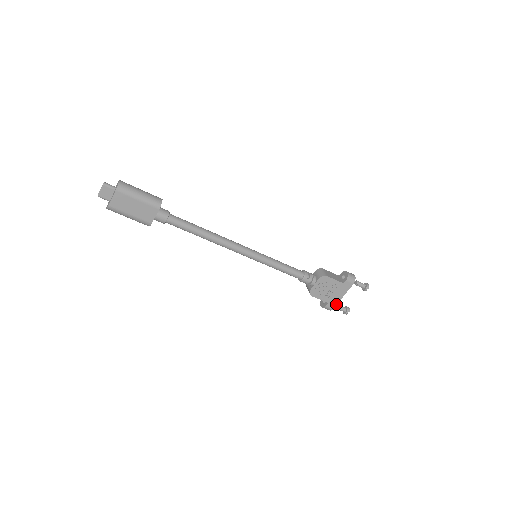
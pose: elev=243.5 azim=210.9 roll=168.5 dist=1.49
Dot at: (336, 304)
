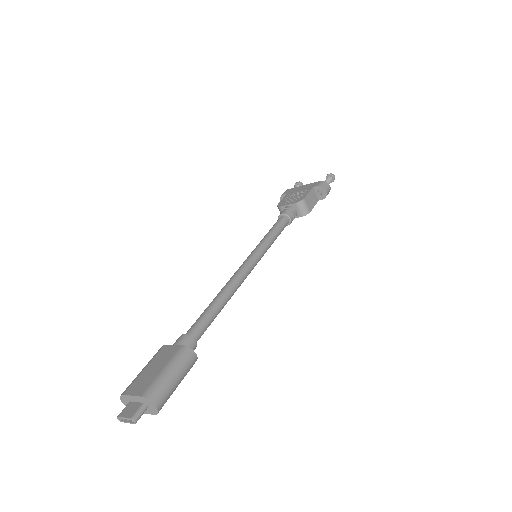
Dot at: occluded
